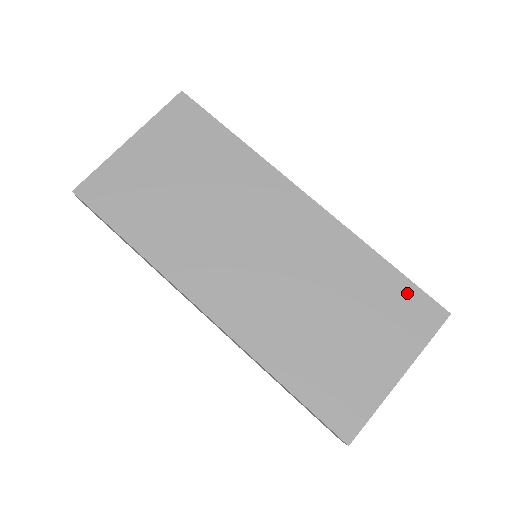
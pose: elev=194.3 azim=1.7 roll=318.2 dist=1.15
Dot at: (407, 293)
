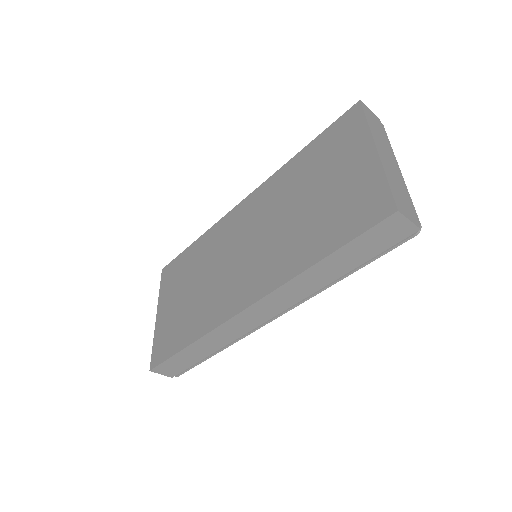
Dot at: (328, 135)
